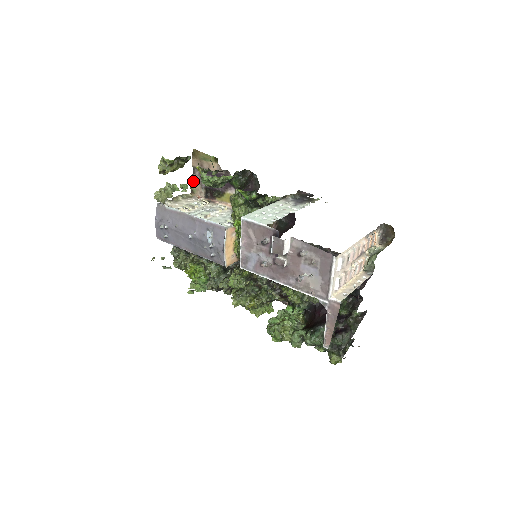
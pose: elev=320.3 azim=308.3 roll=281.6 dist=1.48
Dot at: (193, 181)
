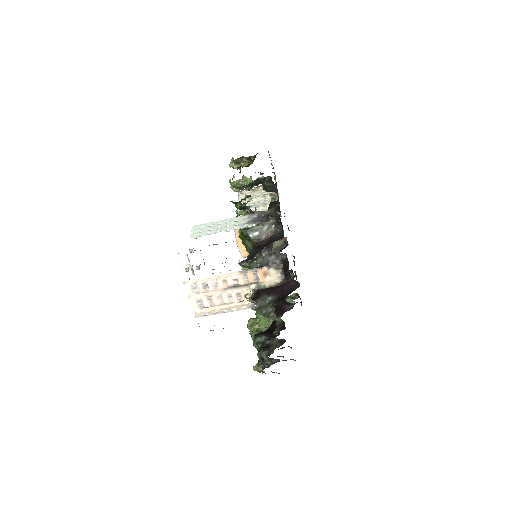
Dot at: occluded
